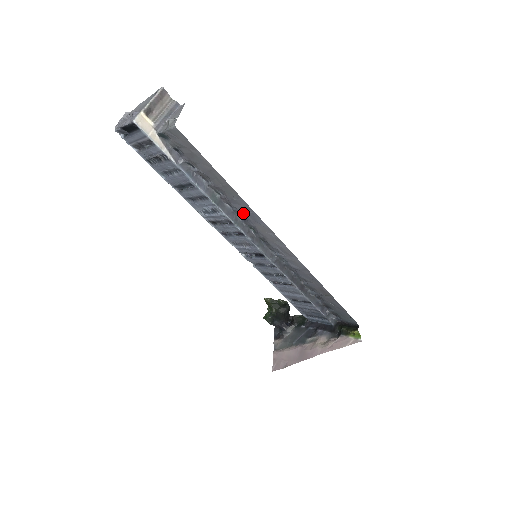
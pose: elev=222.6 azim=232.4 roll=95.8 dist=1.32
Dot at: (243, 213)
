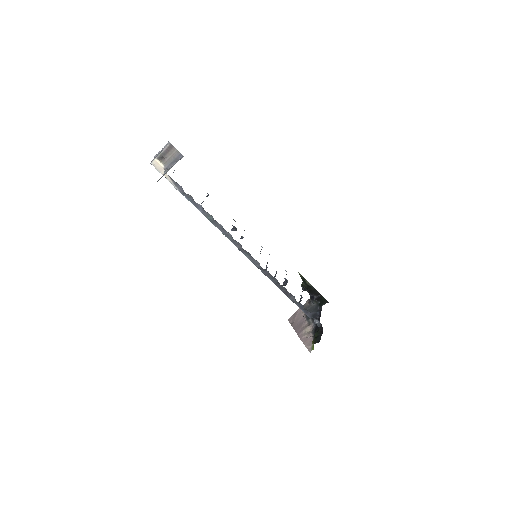
Dot at: occluded
